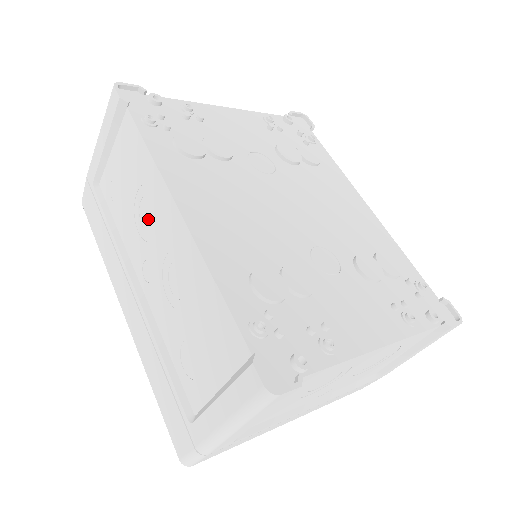
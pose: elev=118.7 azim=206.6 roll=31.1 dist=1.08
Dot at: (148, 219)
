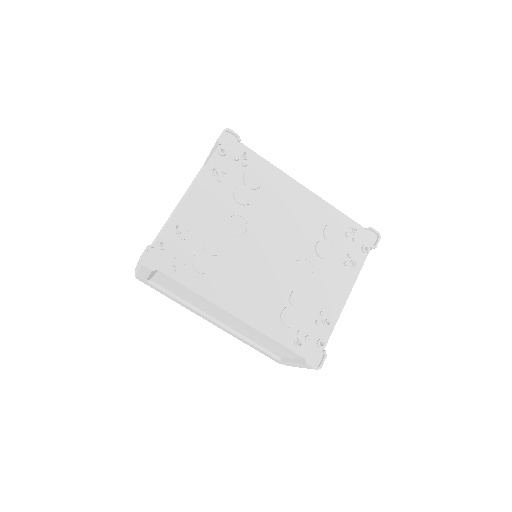
Dot at: (208, 307)
